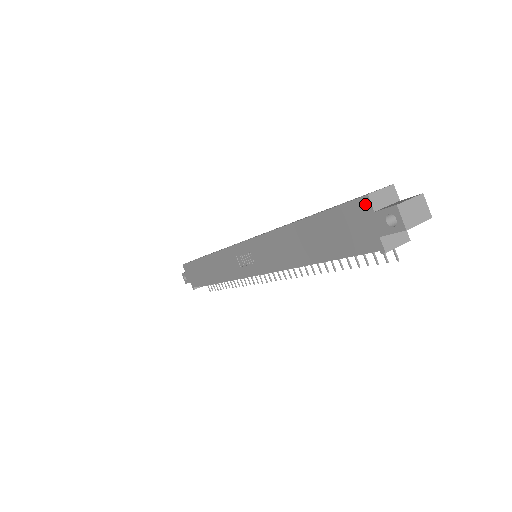
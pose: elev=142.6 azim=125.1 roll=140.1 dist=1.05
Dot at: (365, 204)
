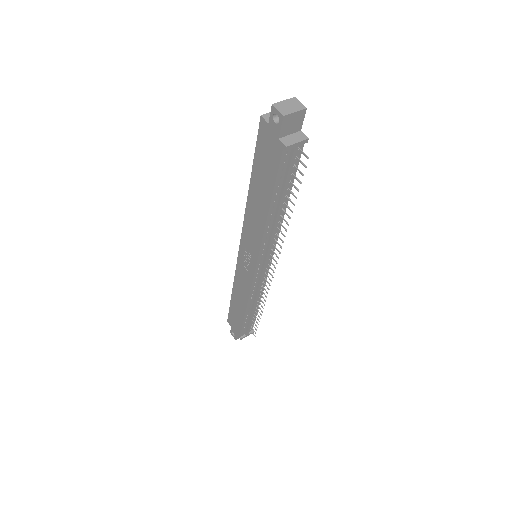
Dot at: (263, 124)
